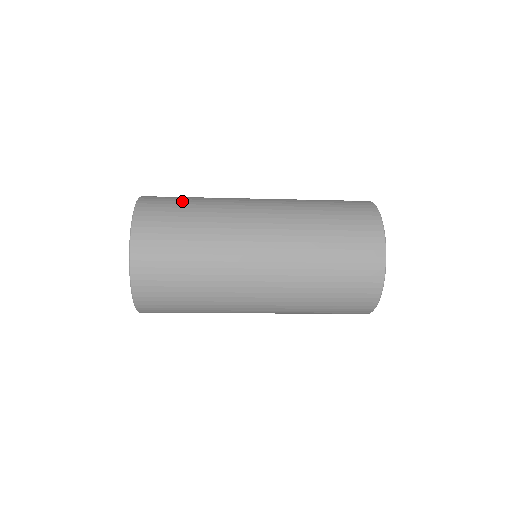
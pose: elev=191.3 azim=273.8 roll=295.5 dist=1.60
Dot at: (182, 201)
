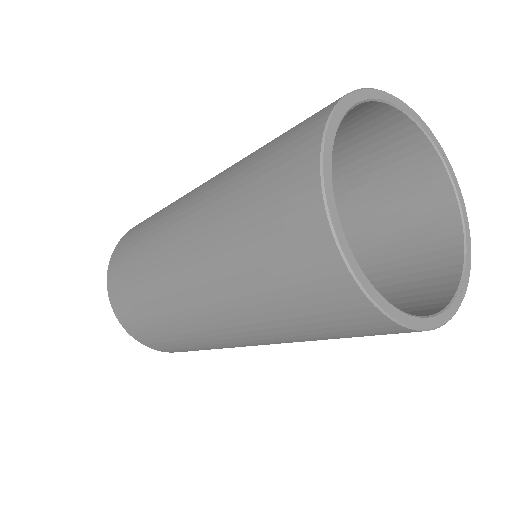
Dot at: occluded
